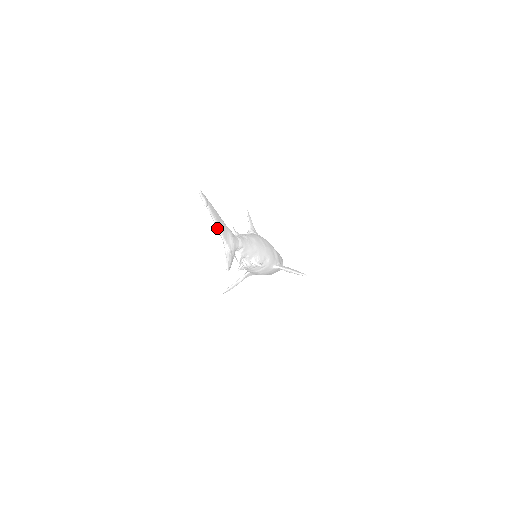
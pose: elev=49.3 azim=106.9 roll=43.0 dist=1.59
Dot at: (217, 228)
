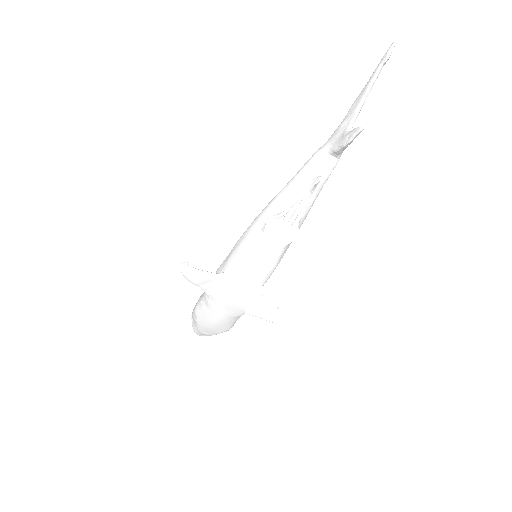
Dot at: (363, 100)
